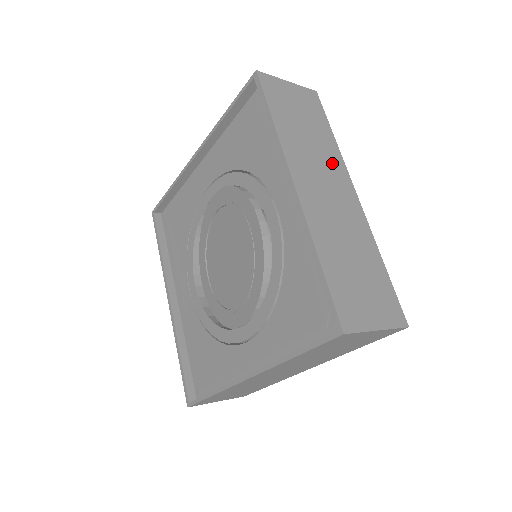
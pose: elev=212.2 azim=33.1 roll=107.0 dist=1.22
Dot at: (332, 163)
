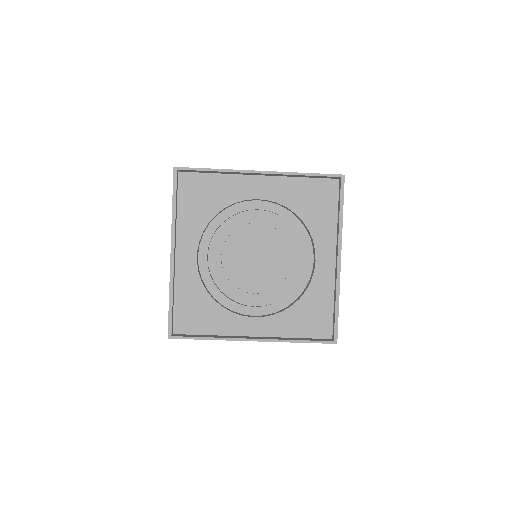
Dot at: occluded
